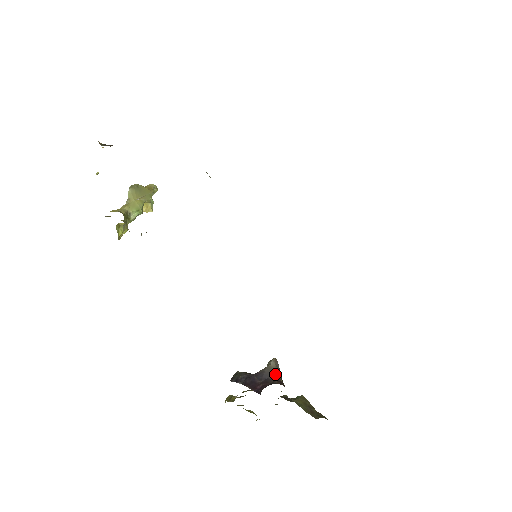
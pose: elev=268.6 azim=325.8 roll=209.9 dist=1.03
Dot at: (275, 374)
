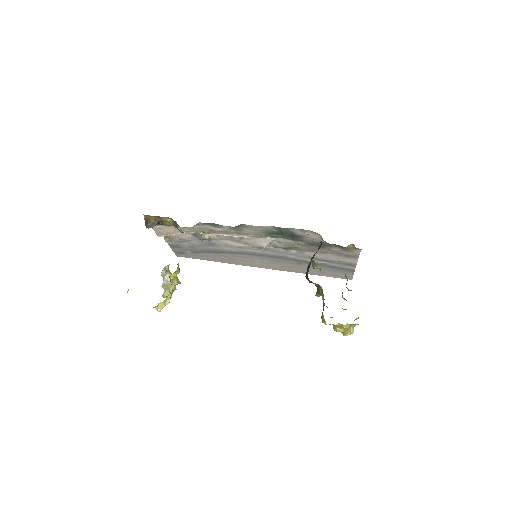
Dot at: occluded
